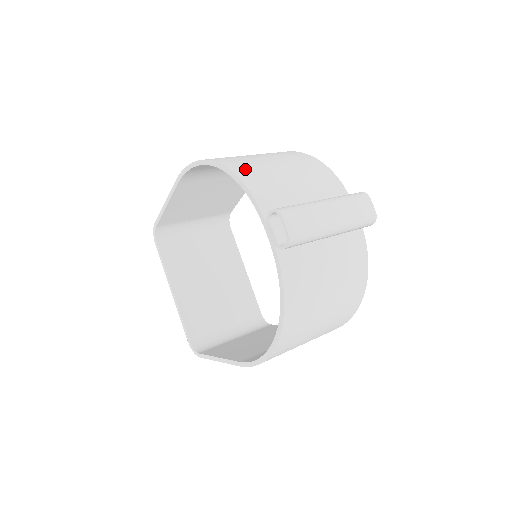
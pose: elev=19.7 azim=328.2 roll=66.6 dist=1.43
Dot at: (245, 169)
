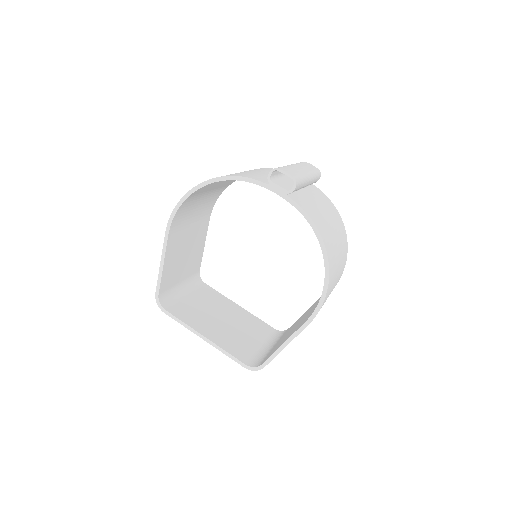
Dot at: occluded
